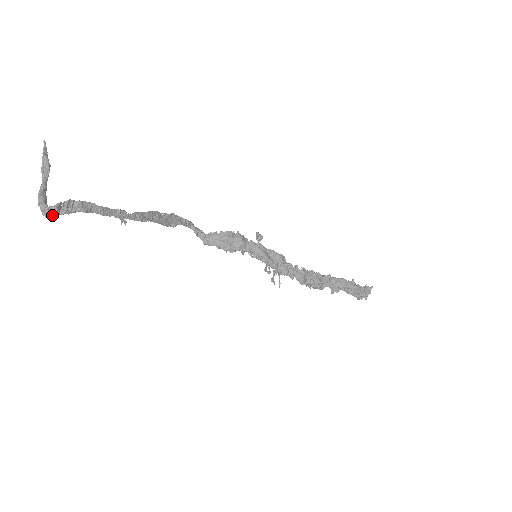
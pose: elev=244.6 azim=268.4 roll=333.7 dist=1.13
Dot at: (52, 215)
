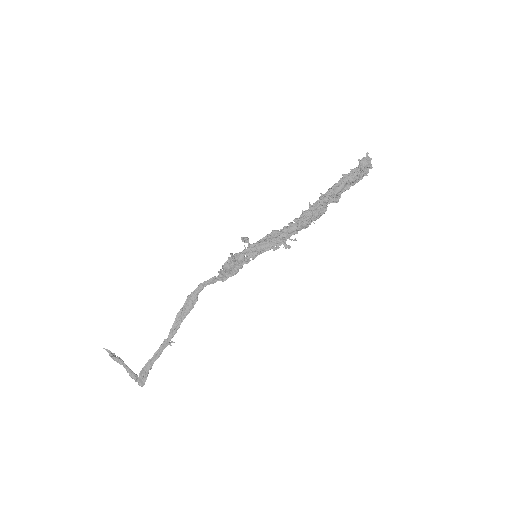
Dot at: occluded
